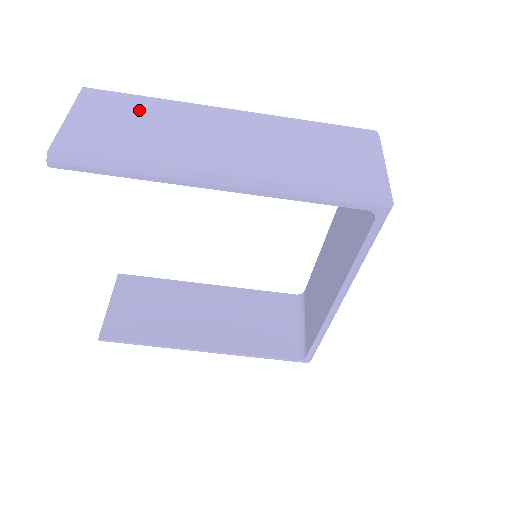
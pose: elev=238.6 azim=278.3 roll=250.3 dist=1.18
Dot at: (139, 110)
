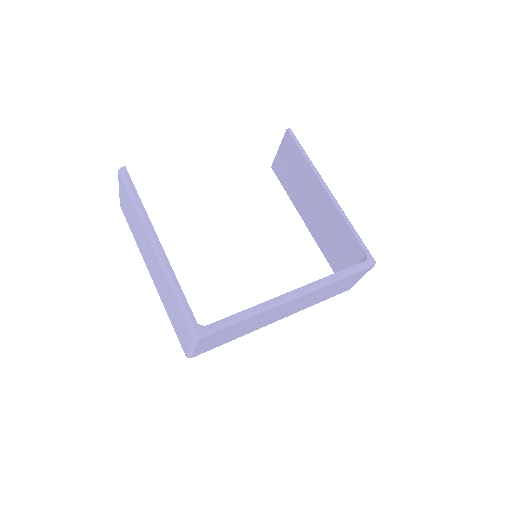
Dot at: occluded
